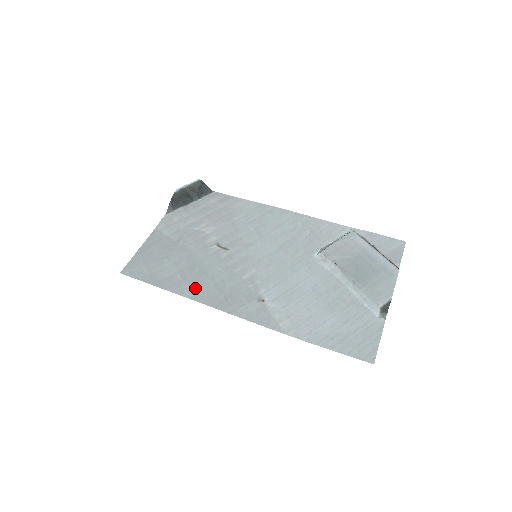
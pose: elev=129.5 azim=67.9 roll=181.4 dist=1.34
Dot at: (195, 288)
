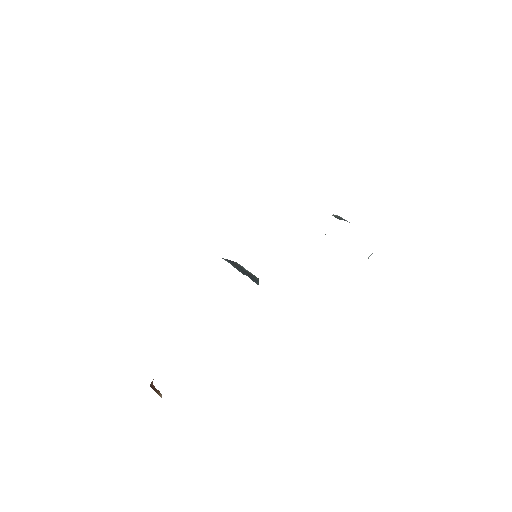
Dot at: occluded
